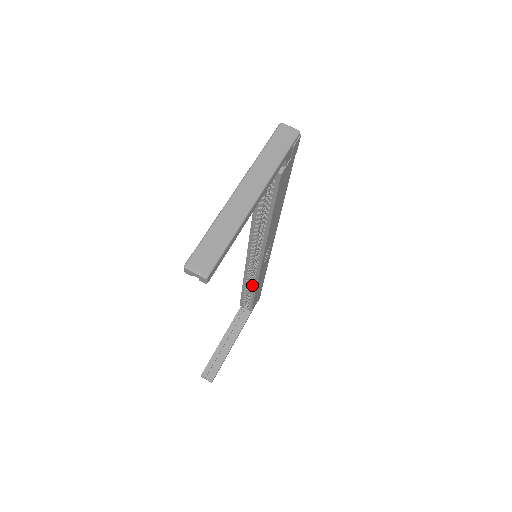
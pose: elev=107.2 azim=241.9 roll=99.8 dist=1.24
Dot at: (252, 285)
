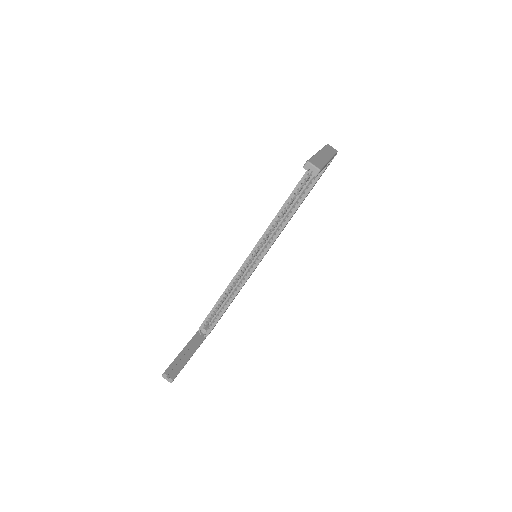
Dot at: (232, 293)
